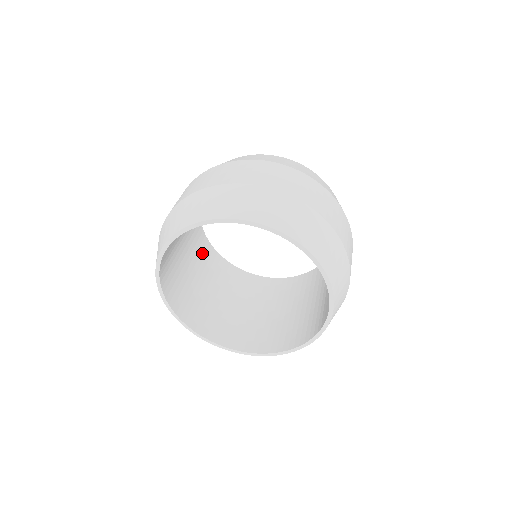
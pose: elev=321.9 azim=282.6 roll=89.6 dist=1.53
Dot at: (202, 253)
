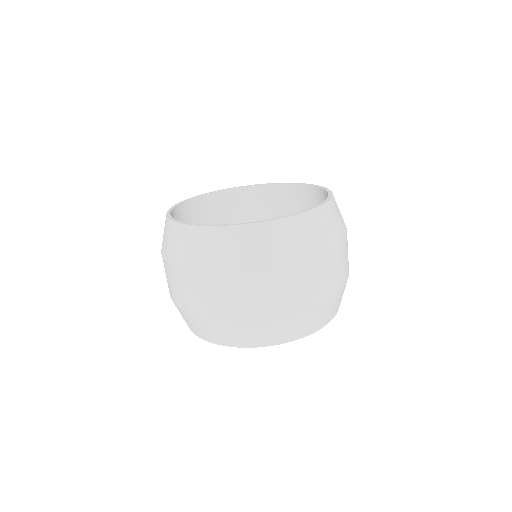
Dot at: occluded
